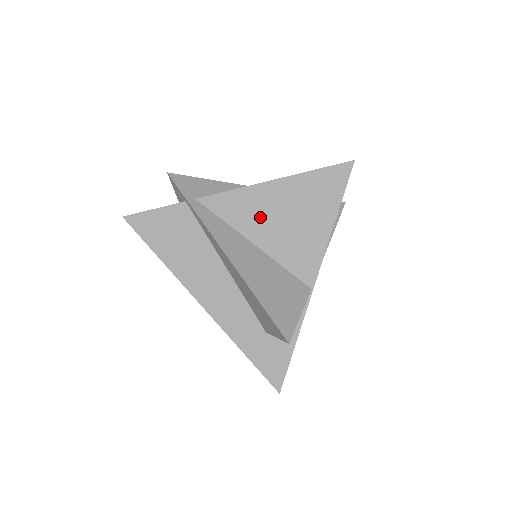
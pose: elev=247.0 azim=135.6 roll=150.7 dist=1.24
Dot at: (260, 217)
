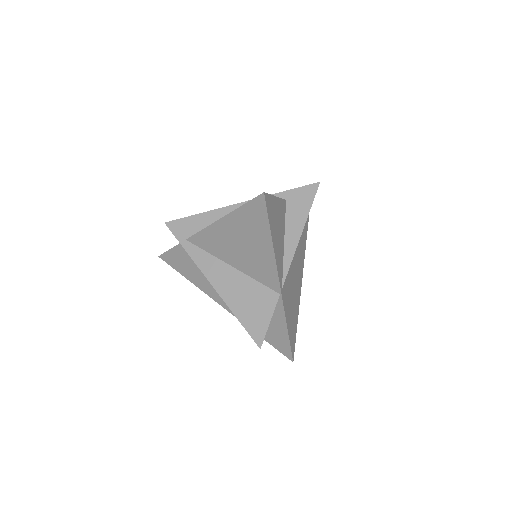
Dot at: (226, 247)
